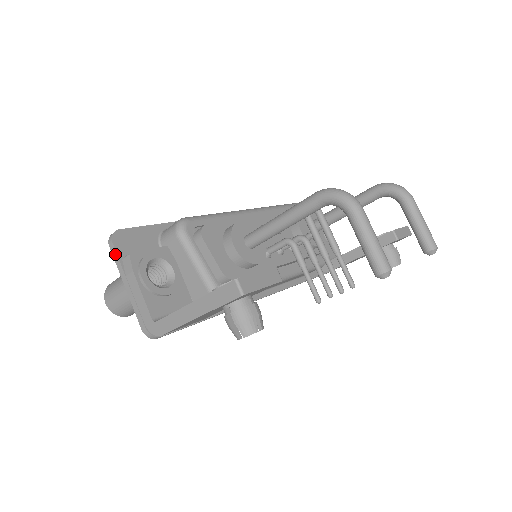
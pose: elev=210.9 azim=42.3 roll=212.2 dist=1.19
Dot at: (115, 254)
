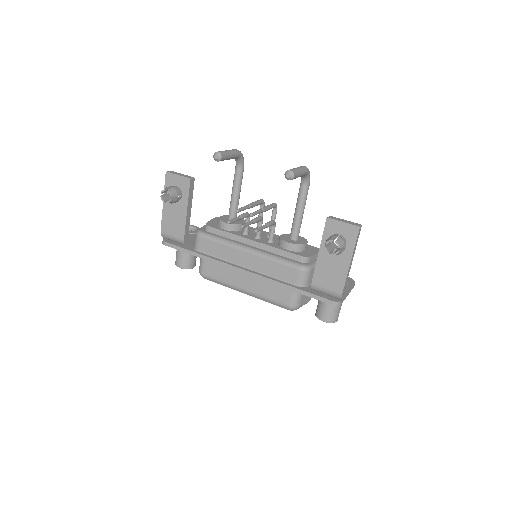
Dot at: occluded
